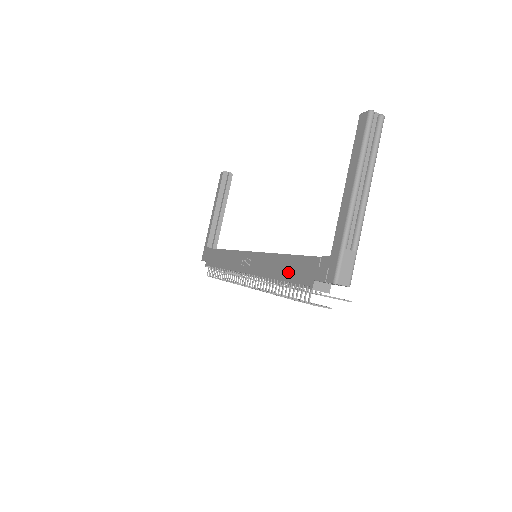
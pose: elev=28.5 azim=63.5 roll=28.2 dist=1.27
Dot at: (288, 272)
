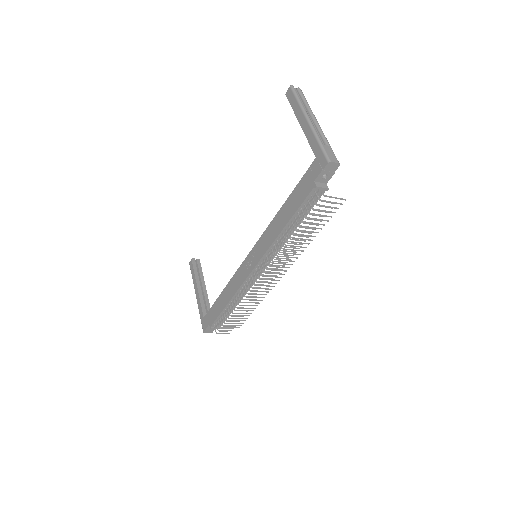
Dot at: (291, 209)
